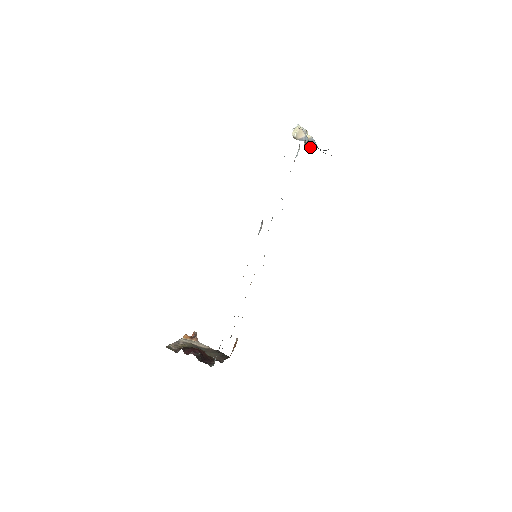
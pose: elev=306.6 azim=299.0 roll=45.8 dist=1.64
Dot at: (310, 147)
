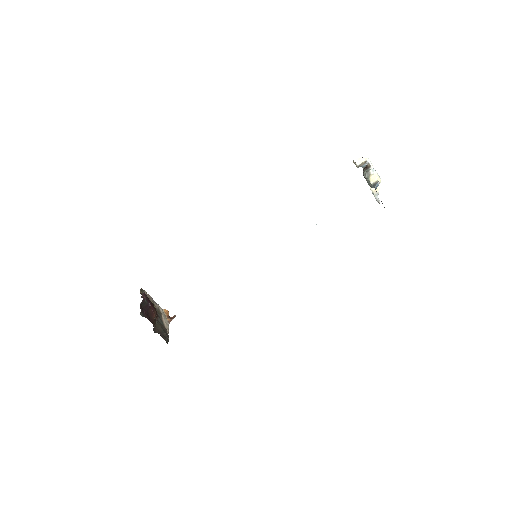
Dot at: (379, 202)
